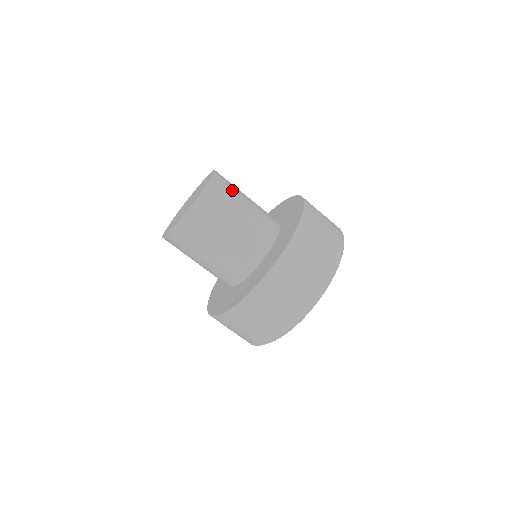
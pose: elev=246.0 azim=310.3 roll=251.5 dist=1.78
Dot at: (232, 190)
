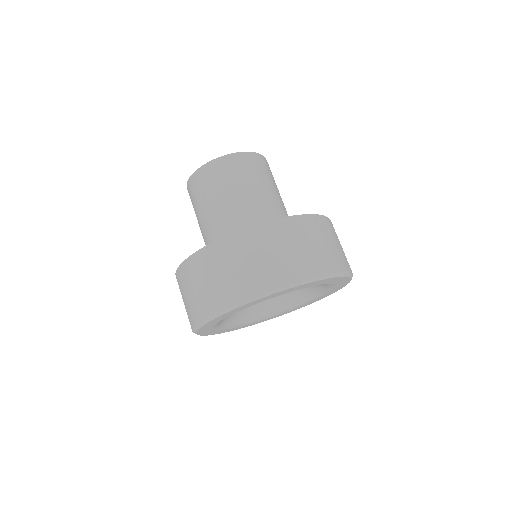
Dot at: occluded
